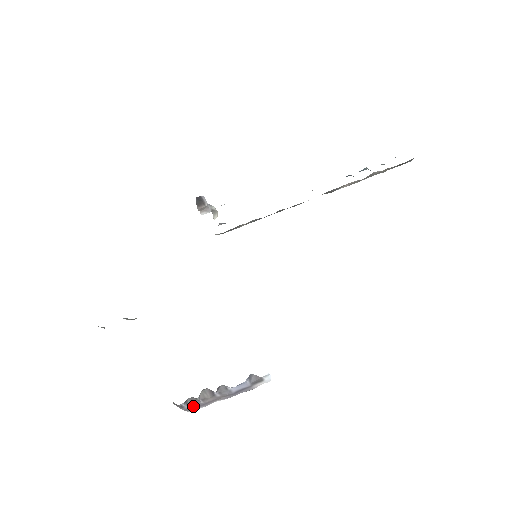
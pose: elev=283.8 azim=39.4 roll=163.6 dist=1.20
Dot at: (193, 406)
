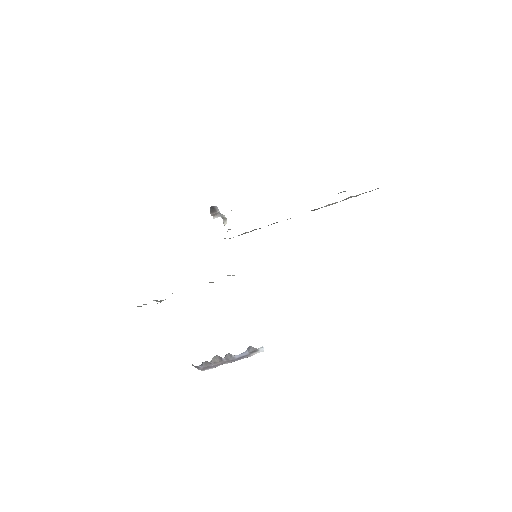
Dot at: (206, 367)
